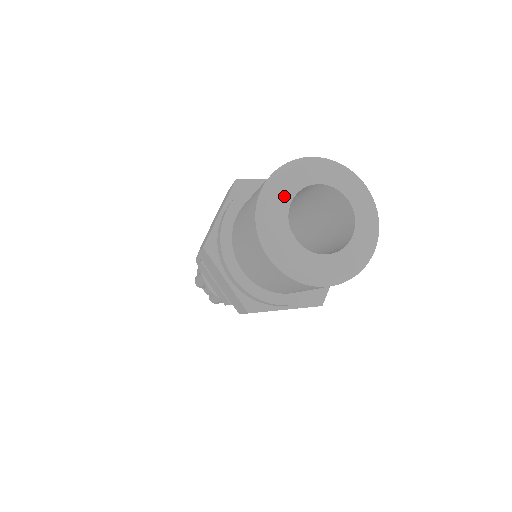
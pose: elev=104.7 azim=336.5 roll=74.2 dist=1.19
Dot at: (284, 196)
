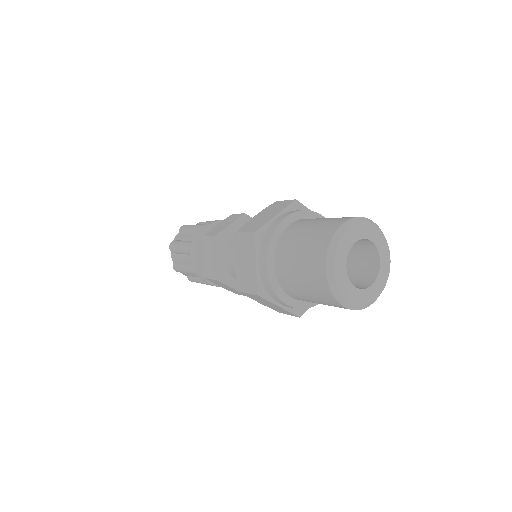
Dot at: (353, 237)
